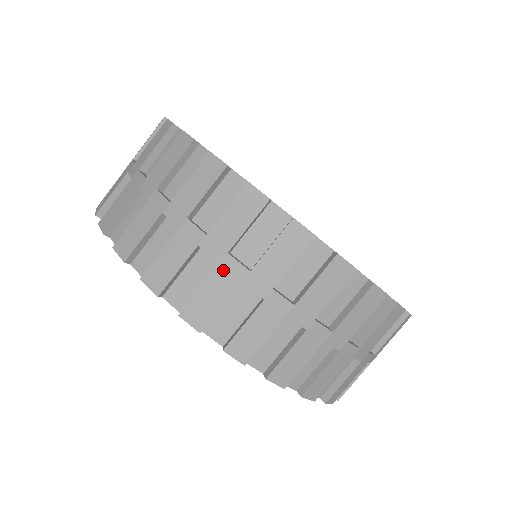
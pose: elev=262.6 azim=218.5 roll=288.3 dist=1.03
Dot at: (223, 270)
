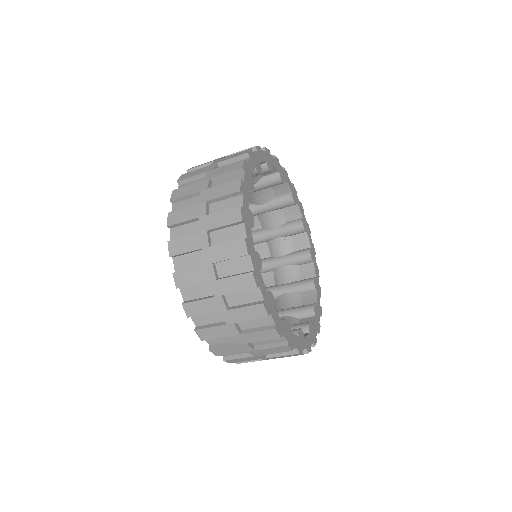
Dot at: (227, 327)
